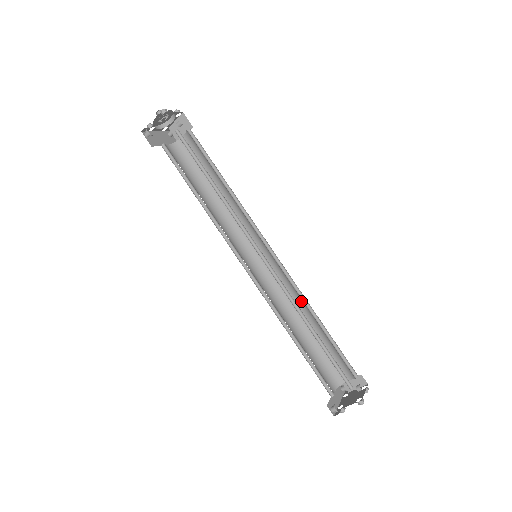
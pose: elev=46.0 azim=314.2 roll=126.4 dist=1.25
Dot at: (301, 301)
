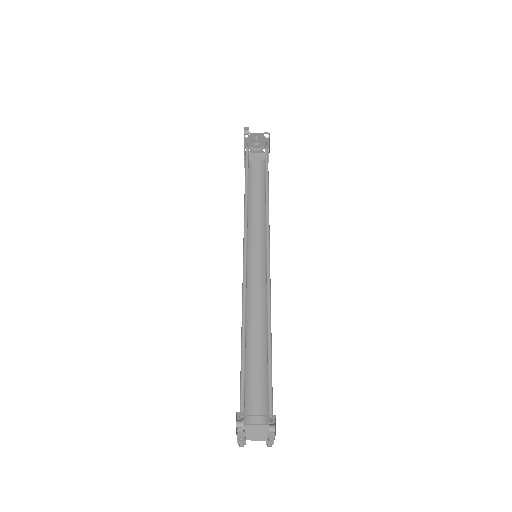
Dot at: (264, 318)
